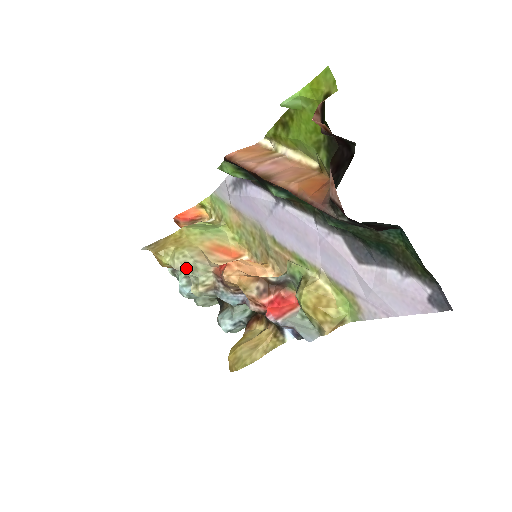
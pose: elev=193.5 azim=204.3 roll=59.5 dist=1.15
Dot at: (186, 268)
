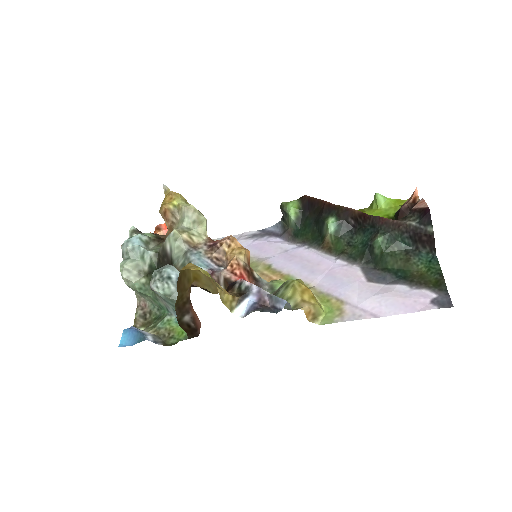
Dot at: (194, 215)
